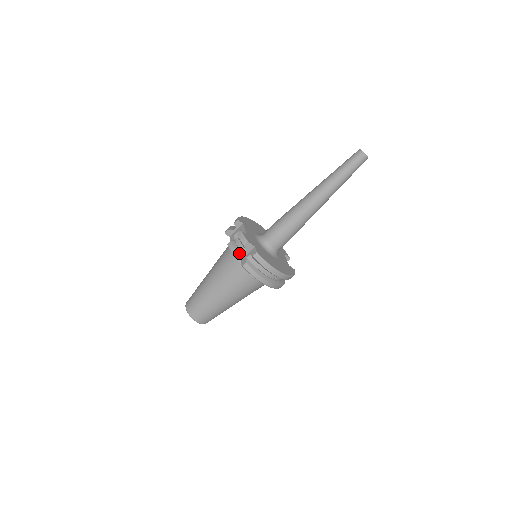
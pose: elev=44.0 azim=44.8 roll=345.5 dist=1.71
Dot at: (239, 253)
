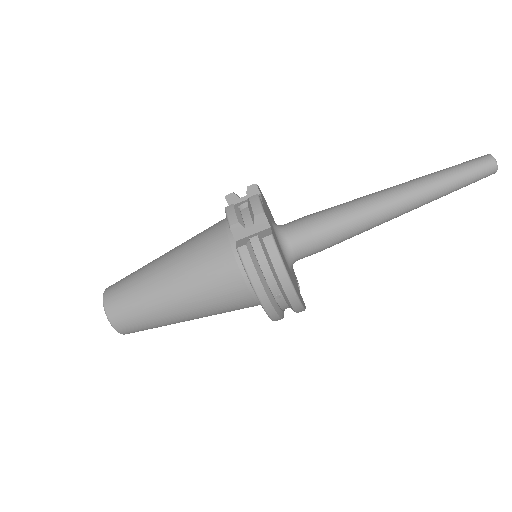
Dot at: (240, 226)
